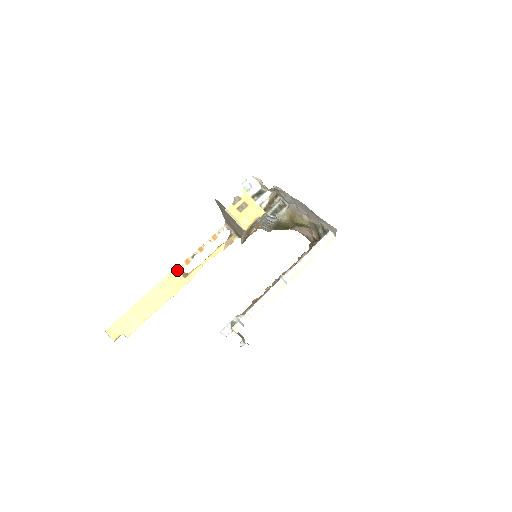
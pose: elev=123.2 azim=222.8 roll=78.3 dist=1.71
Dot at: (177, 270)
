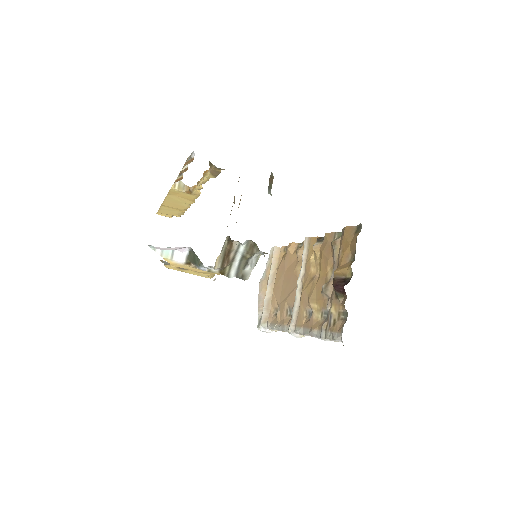
Dot at: (174, 189)
